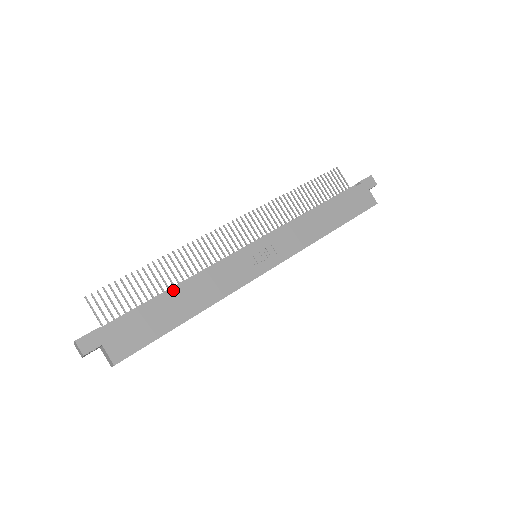
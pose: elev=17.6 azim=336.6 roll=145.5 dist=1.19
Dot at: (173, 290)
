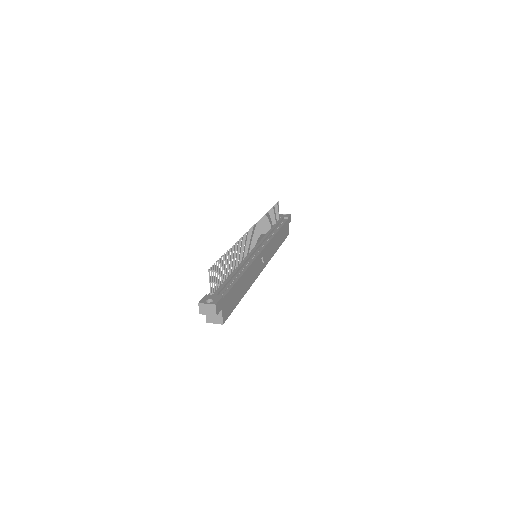
Dot at: (242, 275)
